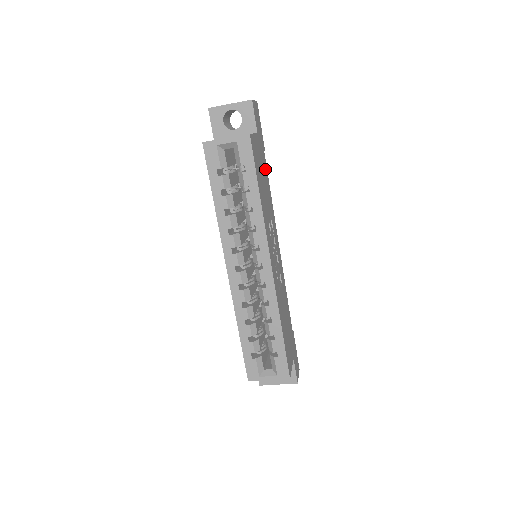
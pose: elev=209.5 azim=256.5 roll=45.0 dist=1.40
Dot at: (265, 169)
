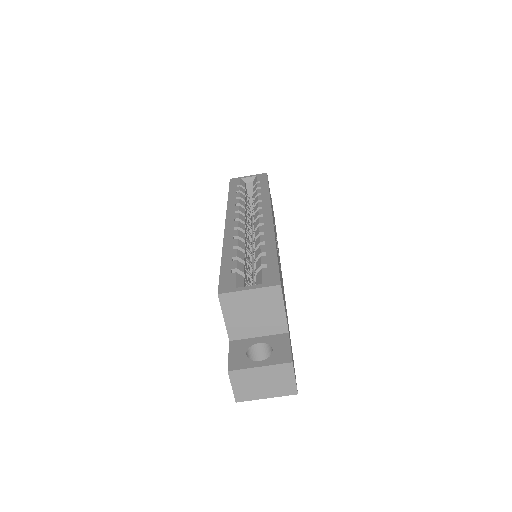
Dot at: occluded
